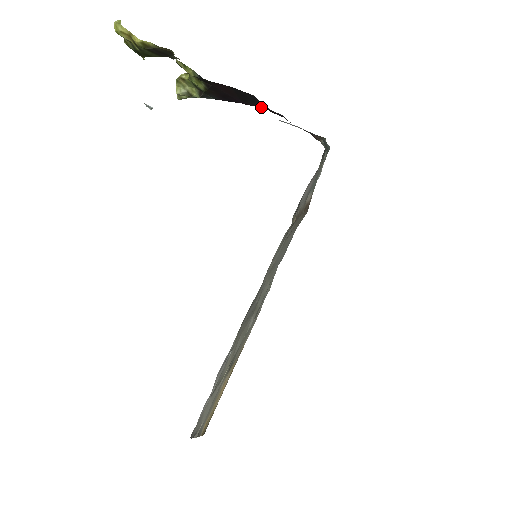
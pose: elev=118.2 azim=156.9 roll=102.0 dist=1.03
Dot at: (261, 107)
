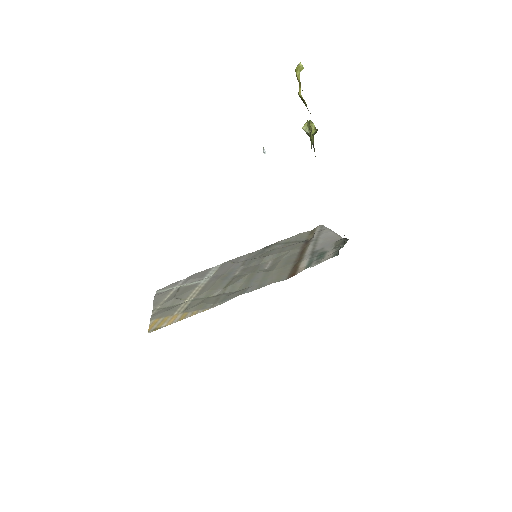
Dot at: occluded
